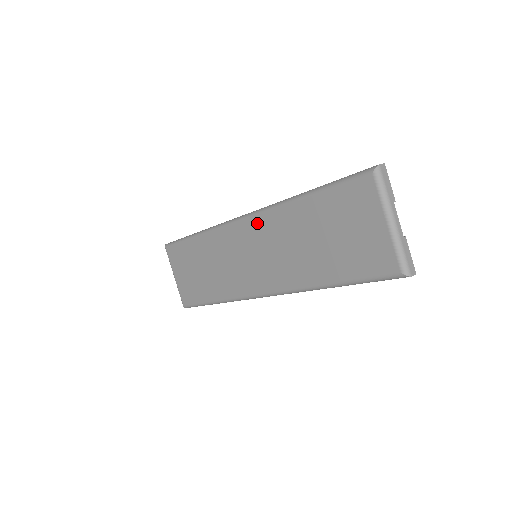
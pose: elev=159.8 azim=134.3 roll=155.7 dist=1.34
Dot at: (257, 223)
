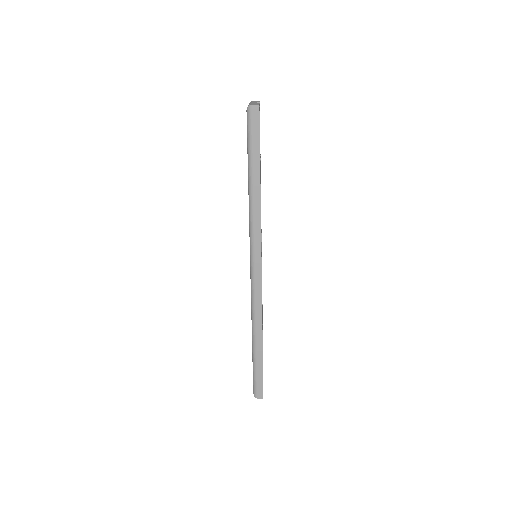
Dot at: occluded
